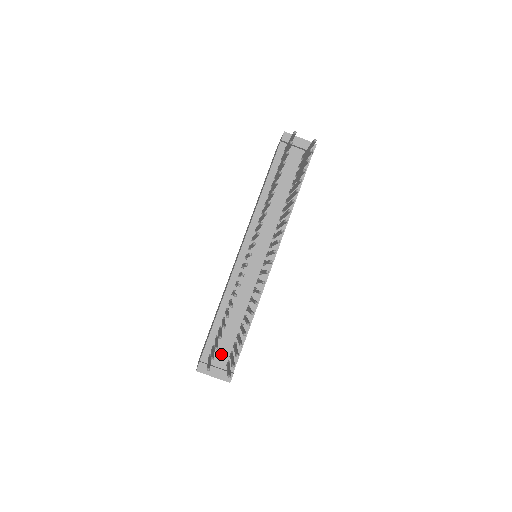
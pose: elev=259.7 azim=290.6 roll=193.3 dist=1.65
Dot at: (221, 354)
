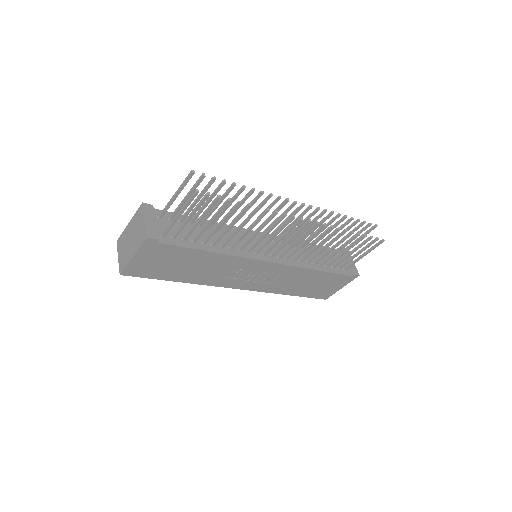
Dot at: occluded
